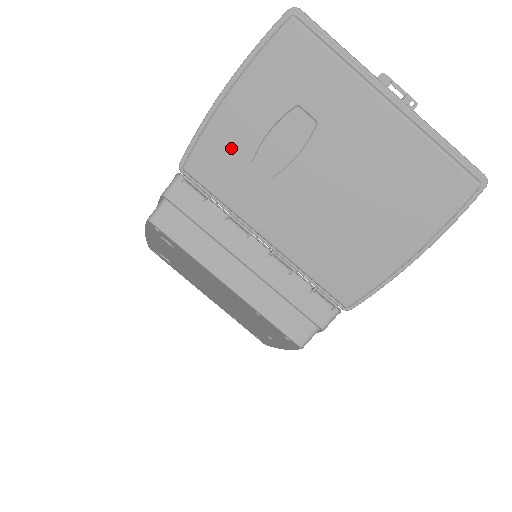
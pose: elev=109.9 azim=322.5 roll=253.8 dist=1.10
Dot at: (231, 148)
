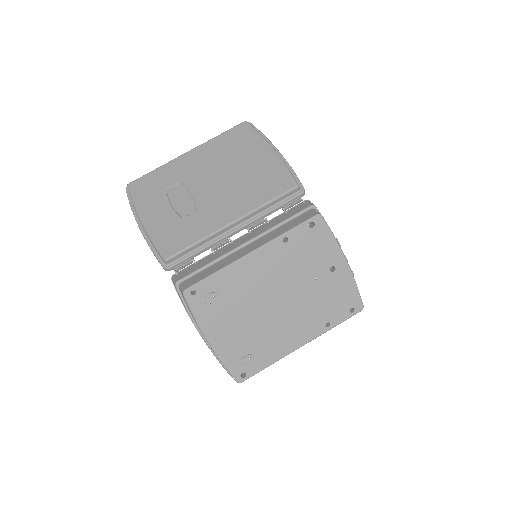
Dot at: (169, 227)
